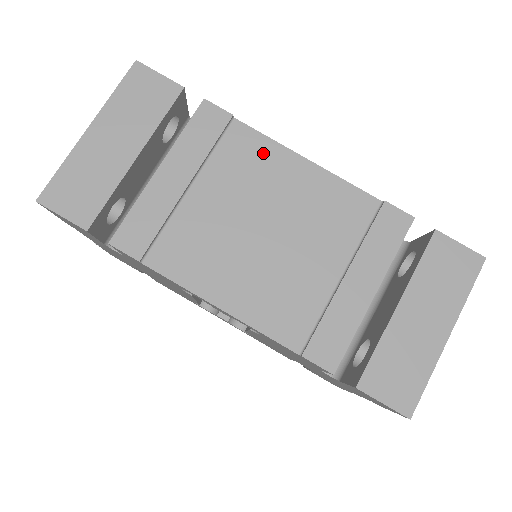
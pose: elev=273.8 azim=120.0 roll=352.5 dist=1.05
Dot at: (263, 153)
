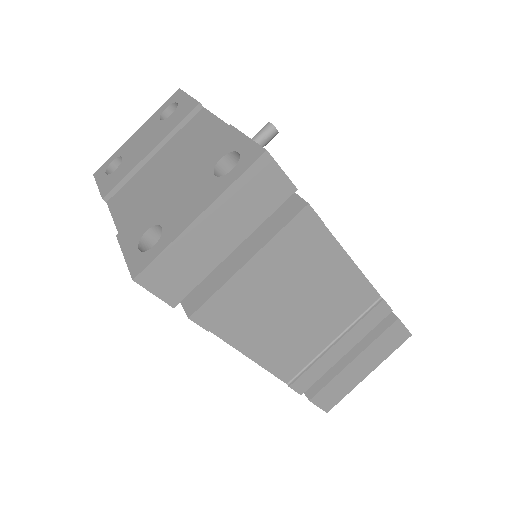
Dot at: (328, 254)
